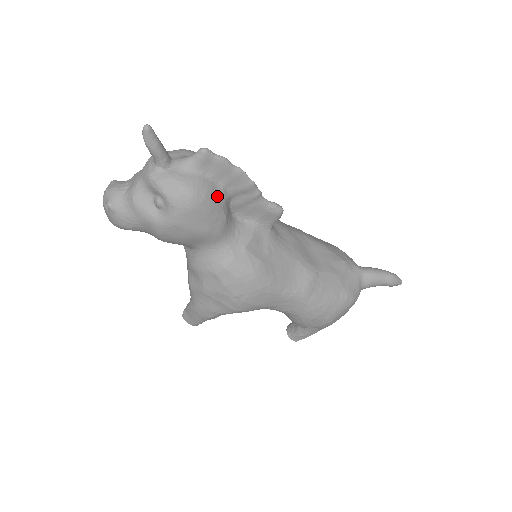
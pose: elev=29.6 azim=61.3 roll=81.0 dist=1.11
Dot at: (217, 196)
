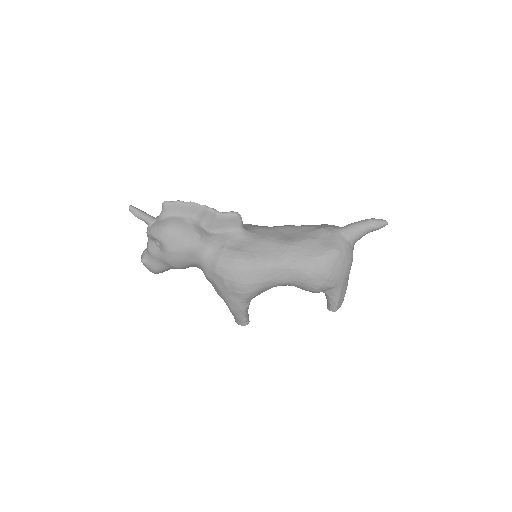
Dot at: (185, 224)
